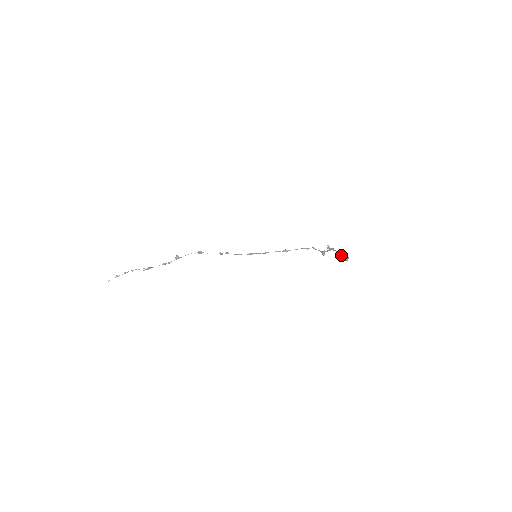
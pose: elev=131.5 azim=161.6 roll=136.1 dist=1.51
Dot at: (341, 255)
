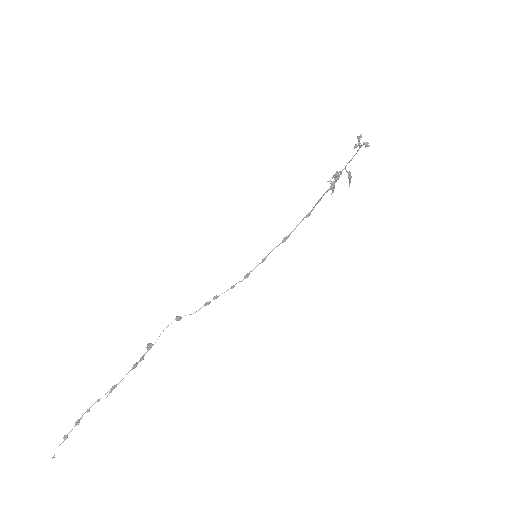
Dot at: (357, 145)
